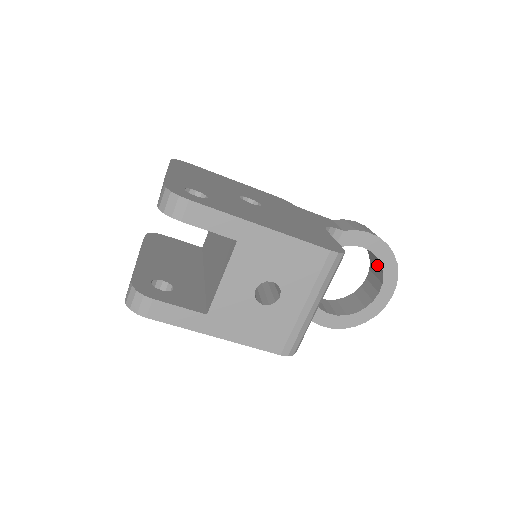
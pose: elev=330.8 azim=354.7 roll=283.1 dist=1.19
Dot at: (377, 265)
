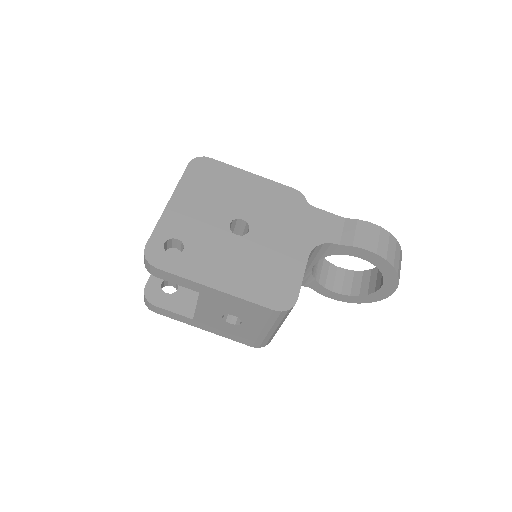
Dot at: occluded
